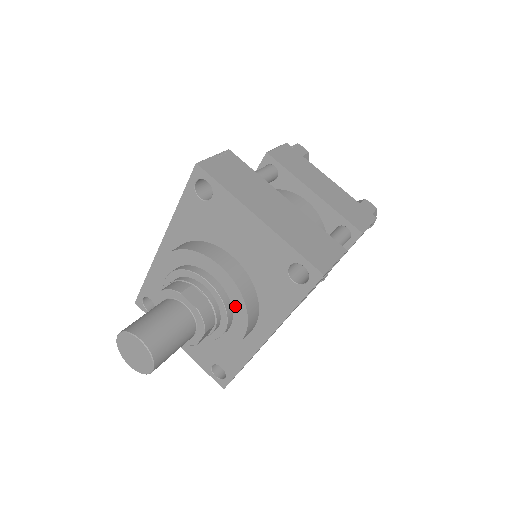
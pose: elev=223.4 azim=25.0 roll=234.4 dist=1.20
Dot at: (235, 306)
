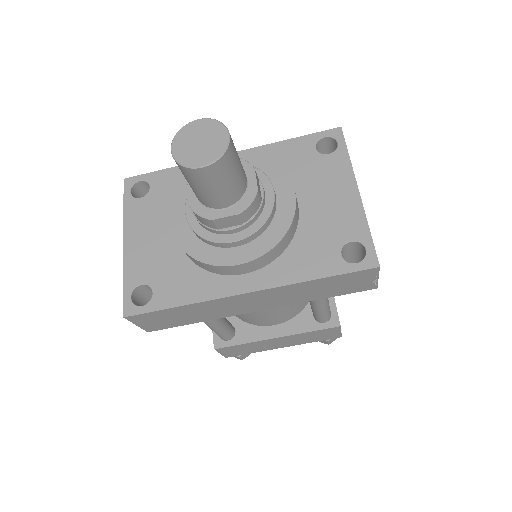
Dot at: (271, 230)
